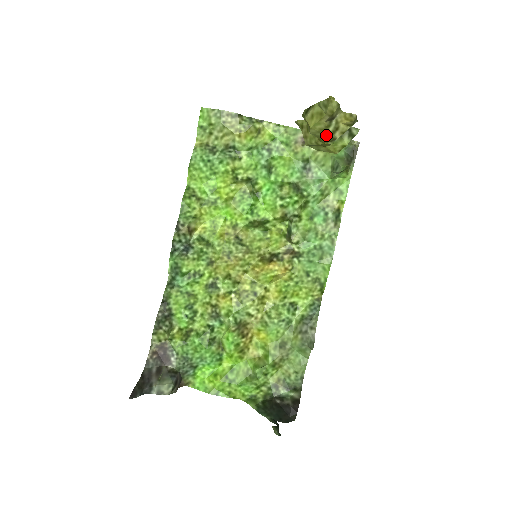
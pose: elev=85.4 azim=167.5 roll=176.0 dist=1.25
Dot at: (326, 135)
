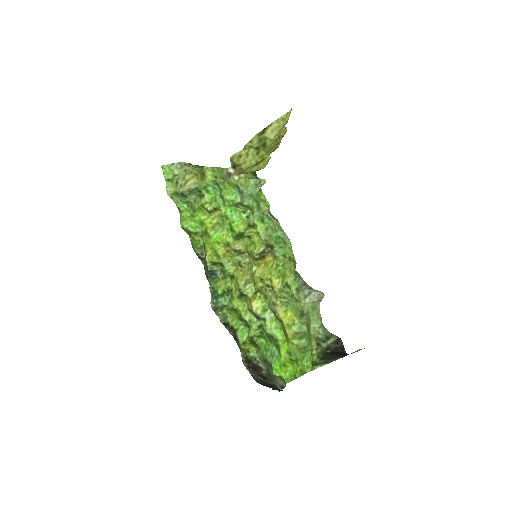
Dot at: (275, 145)
